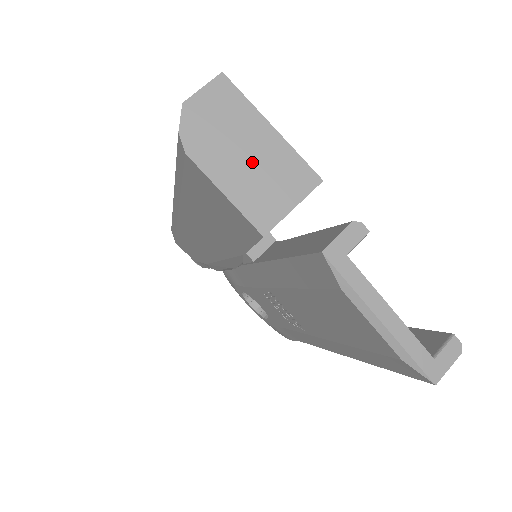
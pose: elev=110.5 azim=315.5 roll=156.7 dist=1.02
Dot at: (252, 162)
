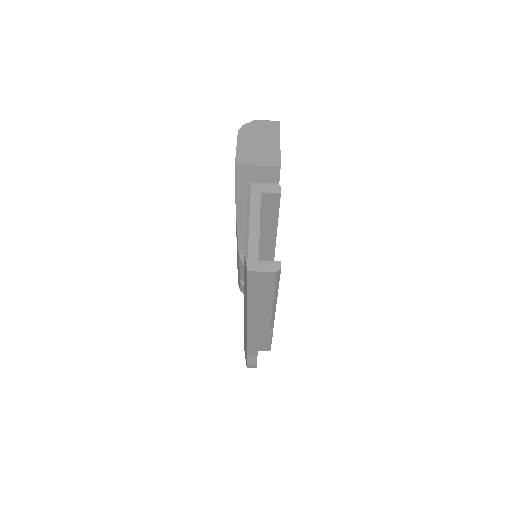
Dot at: (259, 146)
